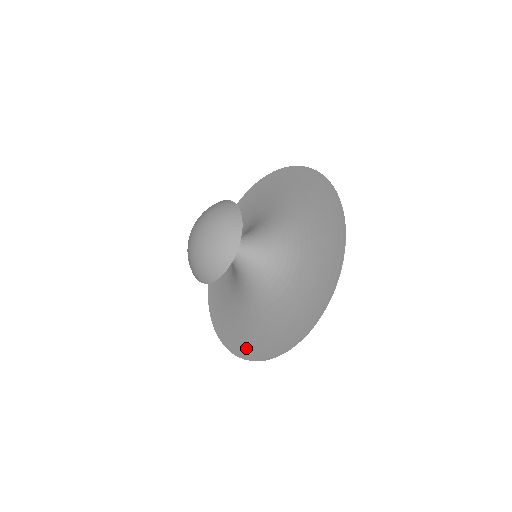
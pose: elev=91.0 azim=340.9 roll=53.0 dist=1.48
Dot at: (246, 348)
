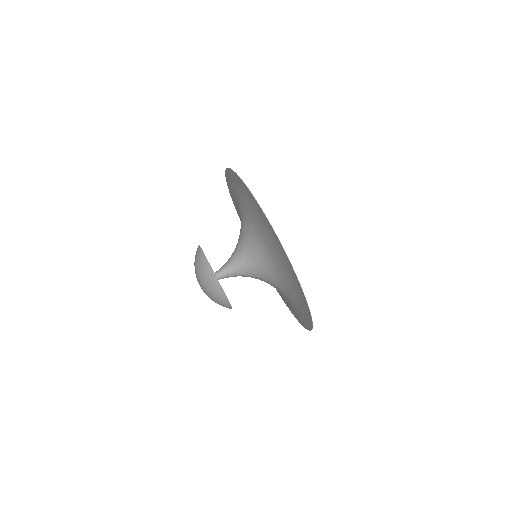
Dot at: (301, 295)
